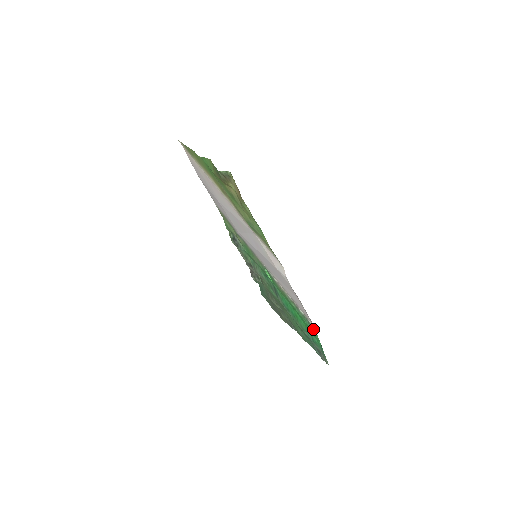
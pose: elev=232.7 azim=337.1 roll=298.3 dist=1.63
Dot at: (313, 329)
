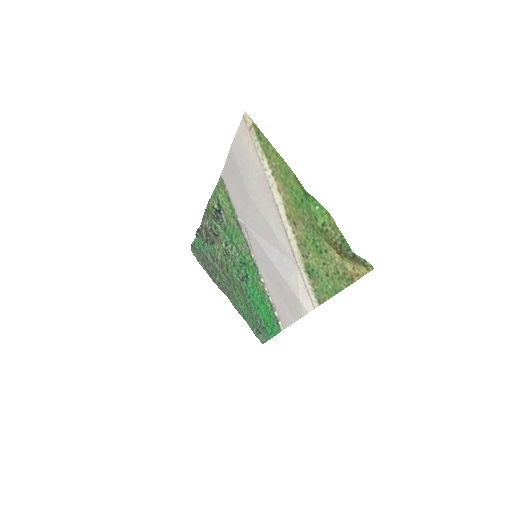
Dot at: (278, 329)
